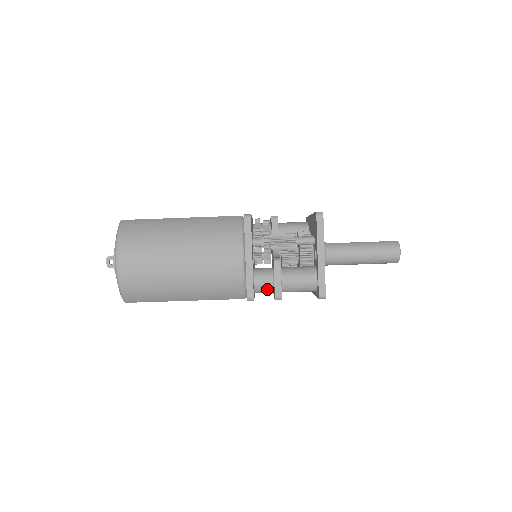
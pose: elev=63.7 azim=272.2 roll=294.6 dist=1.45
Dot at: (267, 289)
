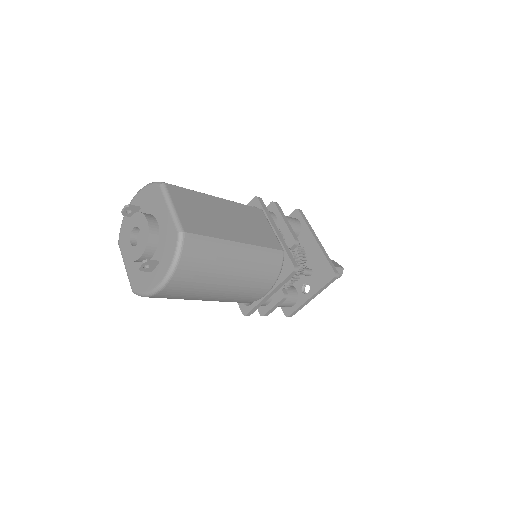
Dot at: occluded
